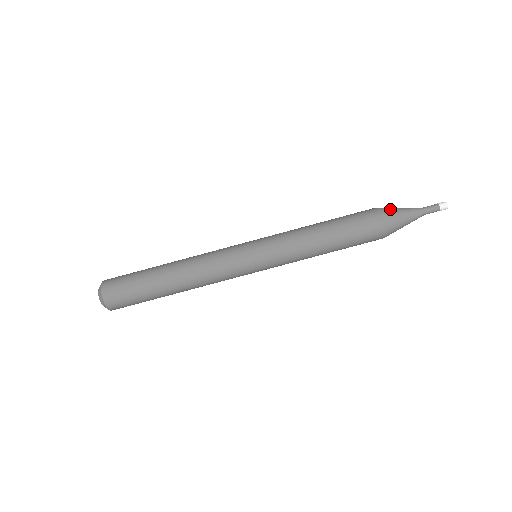
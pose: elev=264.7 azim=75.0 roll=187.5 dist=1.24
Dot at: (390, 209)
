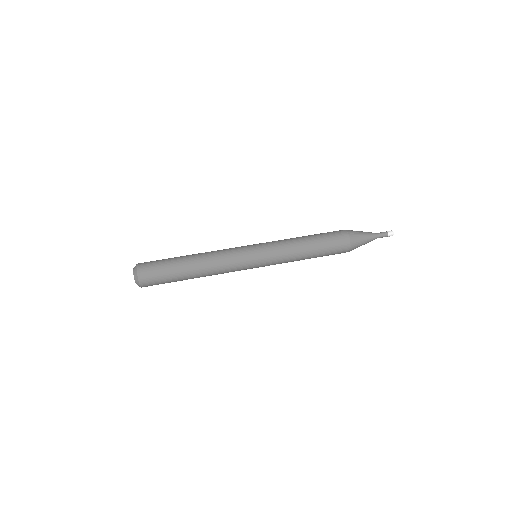
Dot at: occluded
